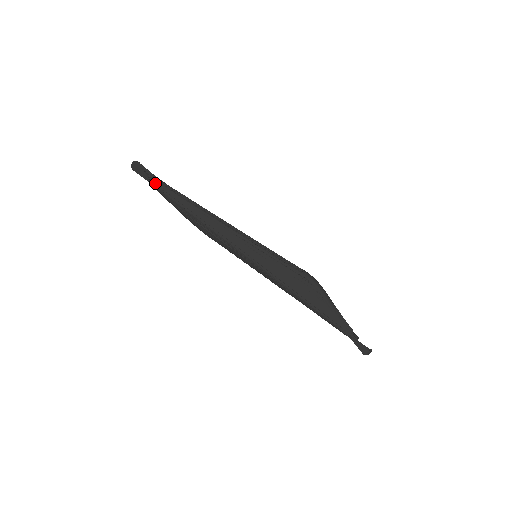
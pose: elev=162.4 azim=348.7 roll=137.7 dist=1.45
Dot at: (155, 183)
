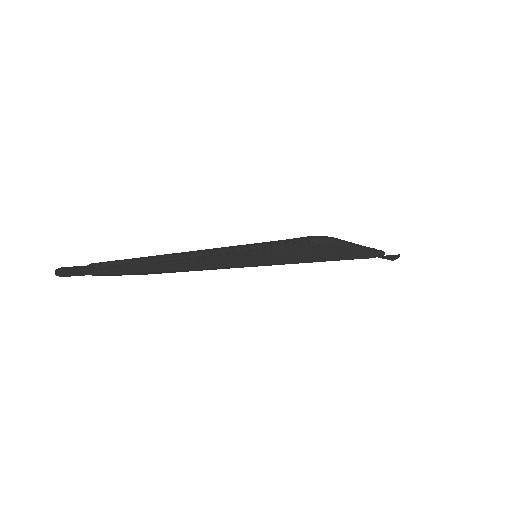
Dot at: (101, 273)
